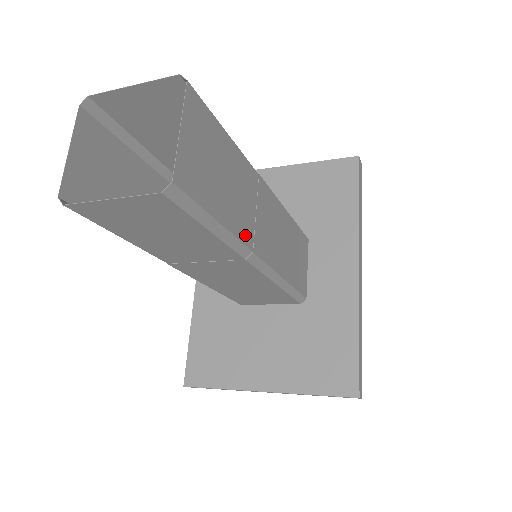
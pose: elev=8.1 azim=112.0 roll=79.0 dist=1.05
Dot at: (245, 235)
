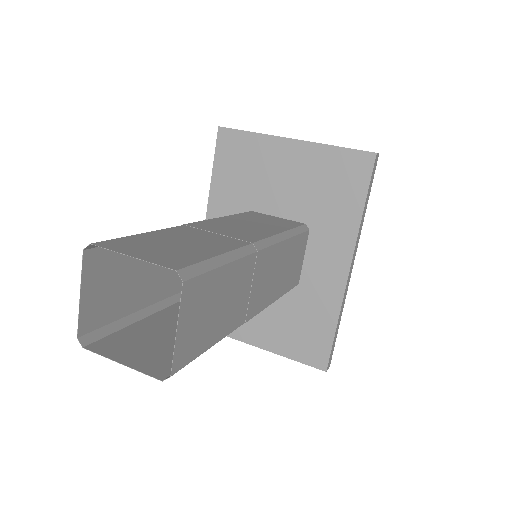
Dot at: (238, 320)
